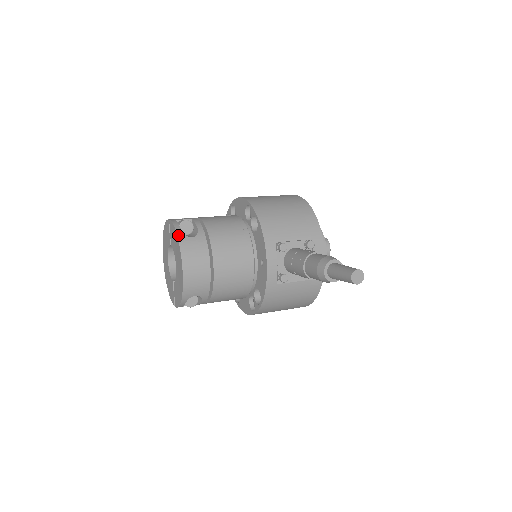
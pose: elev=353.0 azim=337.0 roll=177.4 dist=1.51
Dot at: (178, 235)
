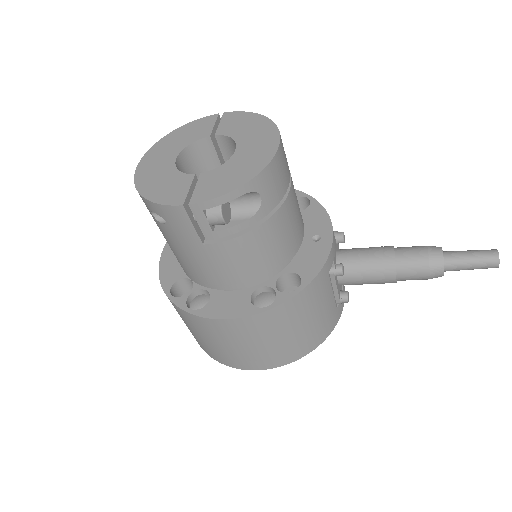
Dot at: (266, 118)
